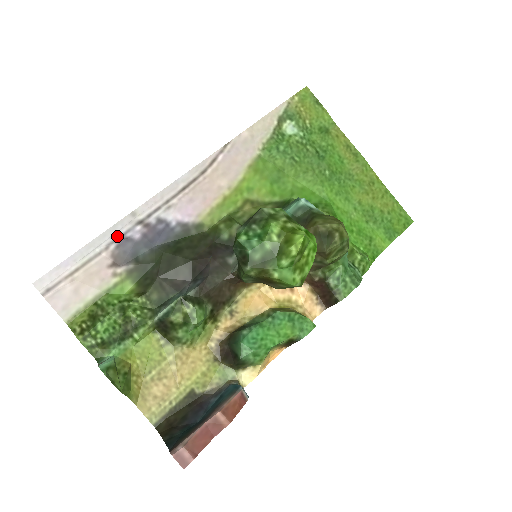
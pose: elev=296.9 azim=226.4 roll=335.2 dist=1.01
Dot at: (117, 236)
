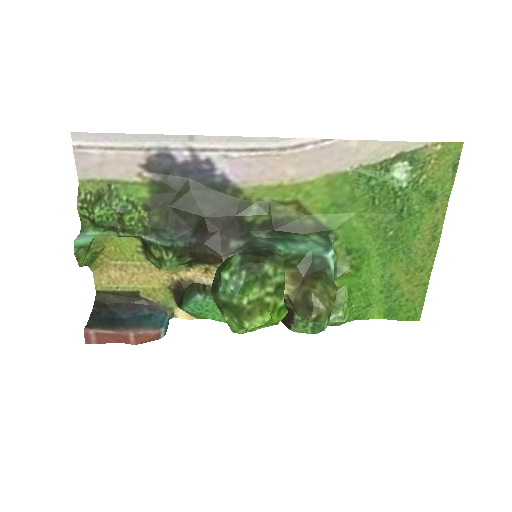
Dot at: (164, 146)
